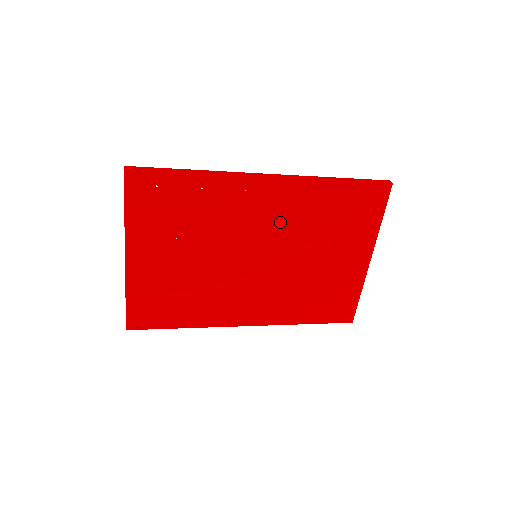
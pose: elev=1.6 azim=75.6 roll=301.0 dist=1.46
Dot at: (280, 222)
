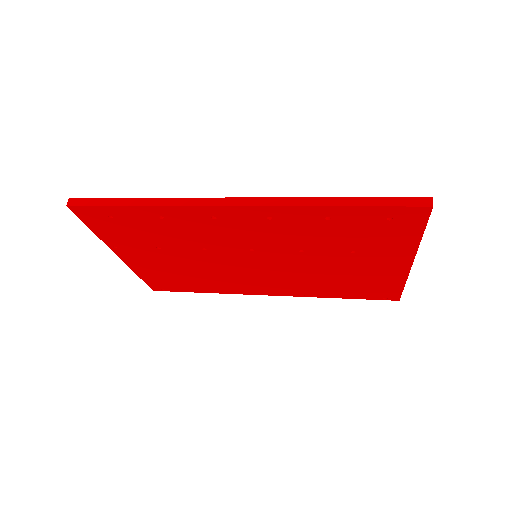
Dot at: (270, 238)
